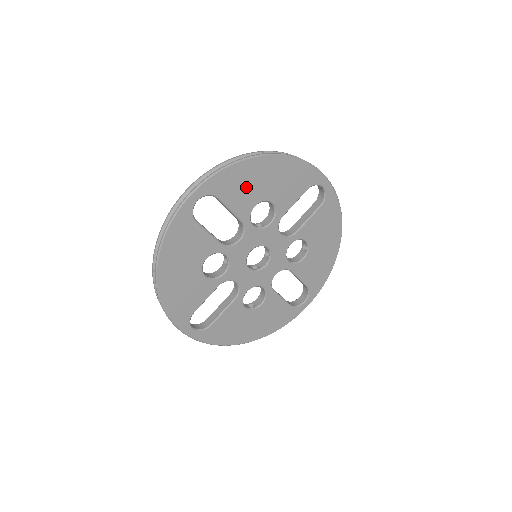
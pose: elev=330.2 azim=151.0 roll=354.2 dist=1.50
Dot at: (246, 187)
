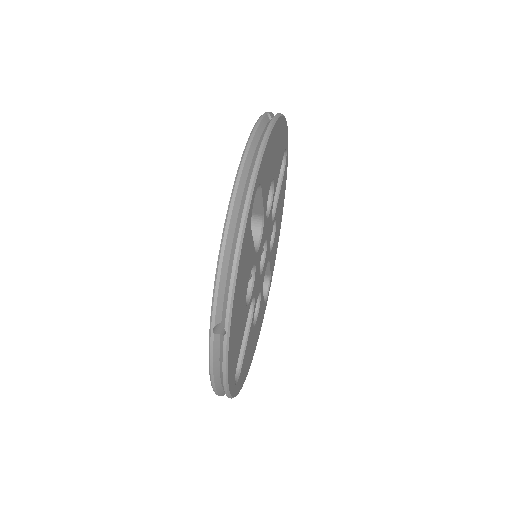
Dot at: (270, 165)
